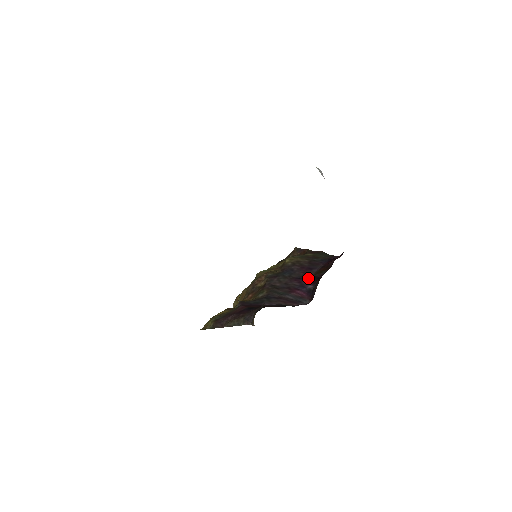
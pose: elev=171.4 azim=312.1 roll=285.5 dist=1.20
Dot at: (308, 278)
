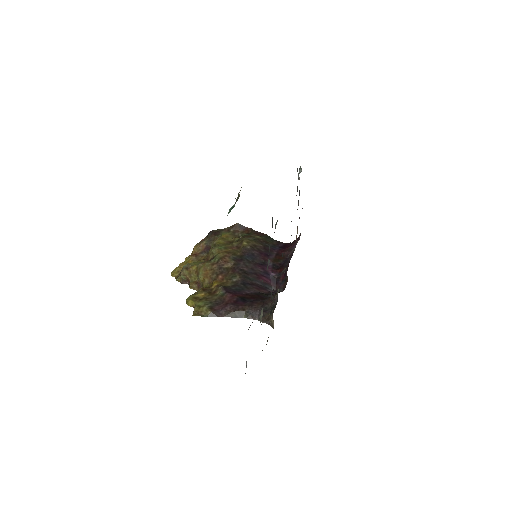
Dot at: (269, 265)
